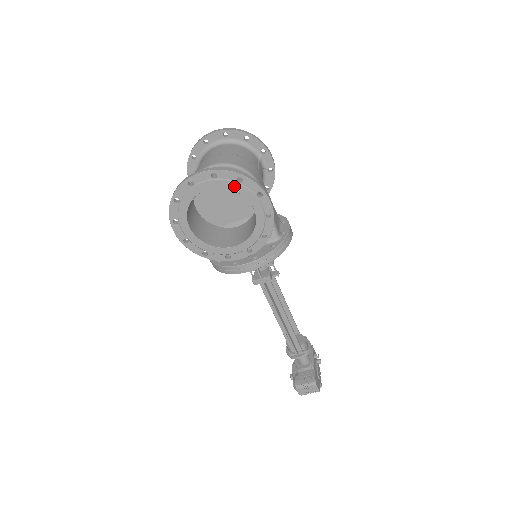
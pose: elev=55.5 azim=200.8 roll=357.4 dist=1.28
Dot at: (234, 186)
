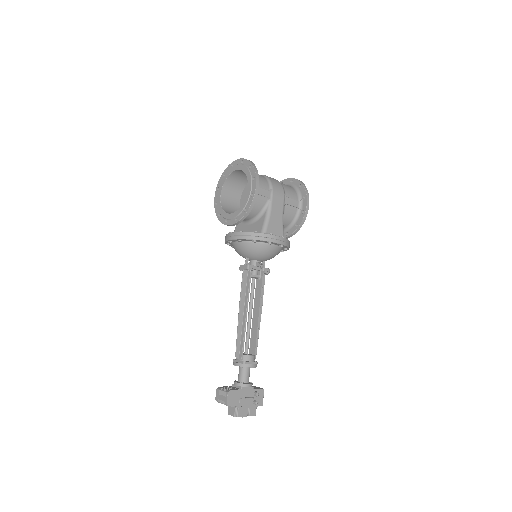
Dot at: (246, 170)
